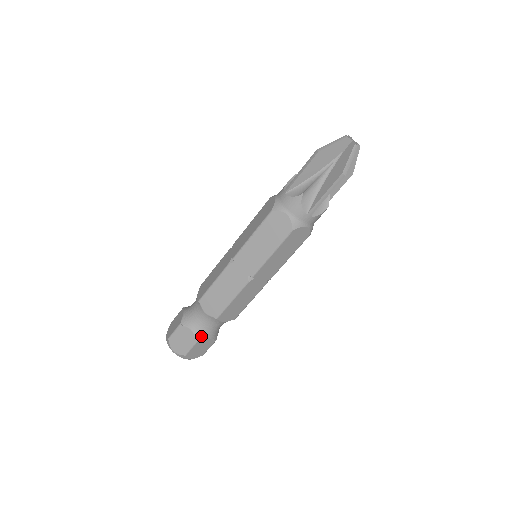
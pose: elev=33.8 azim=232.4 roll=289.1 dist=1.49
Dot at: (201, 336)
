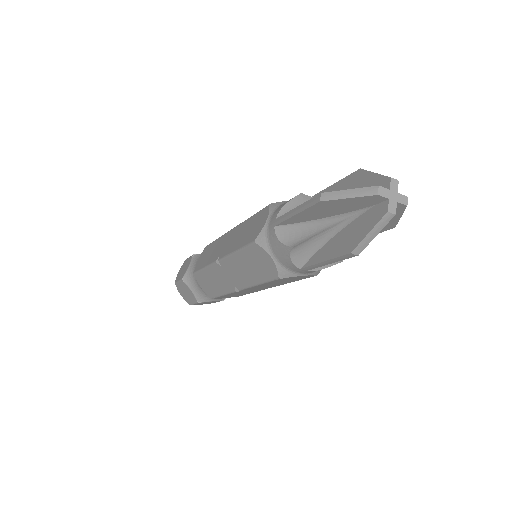
Dot at: (202, 299)
